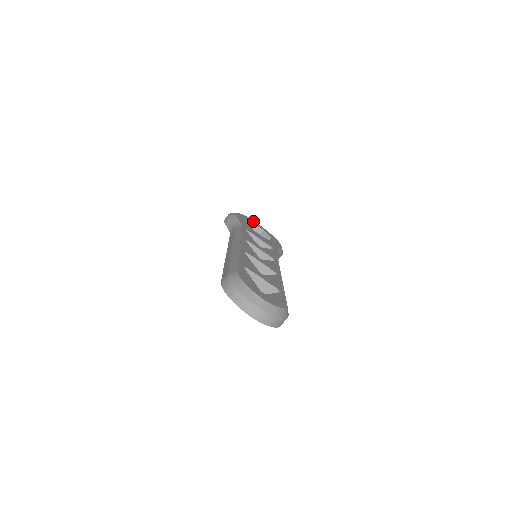
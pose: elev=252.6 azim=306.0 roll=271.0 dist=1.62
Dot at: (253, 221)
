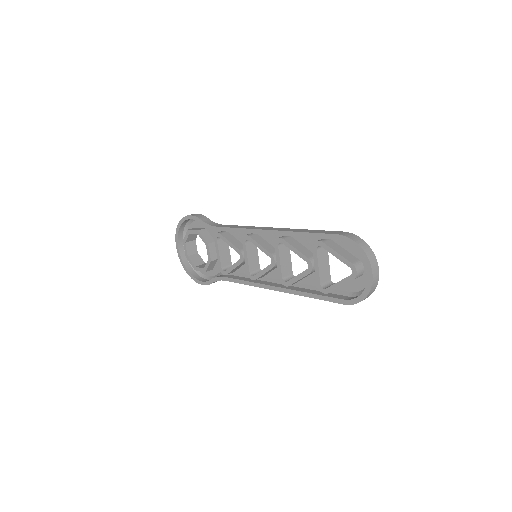
Dot at: occluded
